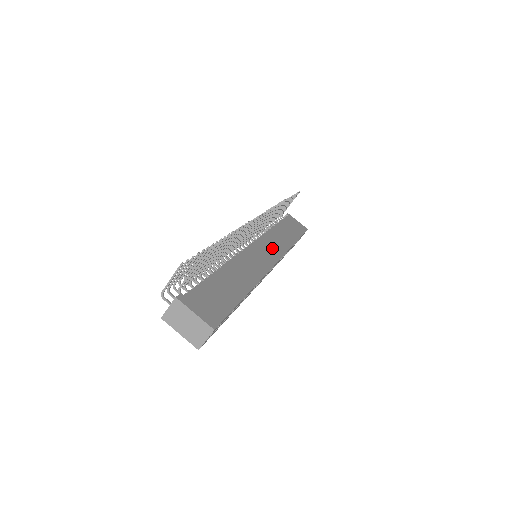
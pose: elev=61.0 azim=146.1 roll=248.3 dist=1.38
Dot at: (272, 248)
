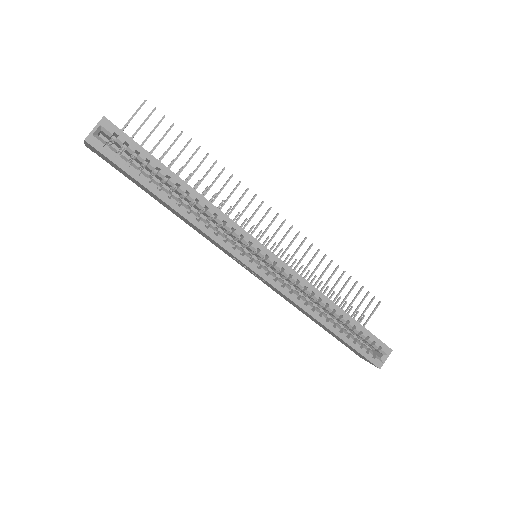
Dot at: occluded
